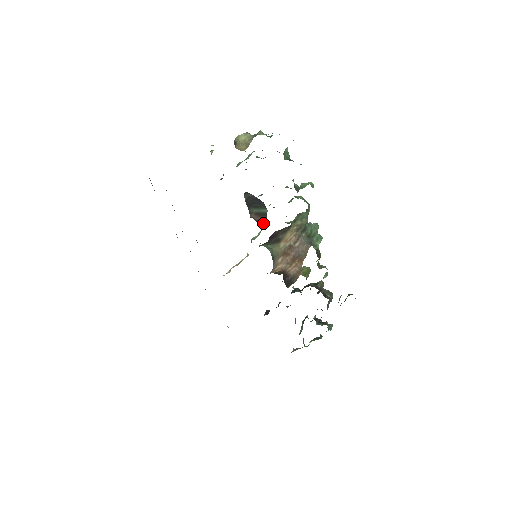
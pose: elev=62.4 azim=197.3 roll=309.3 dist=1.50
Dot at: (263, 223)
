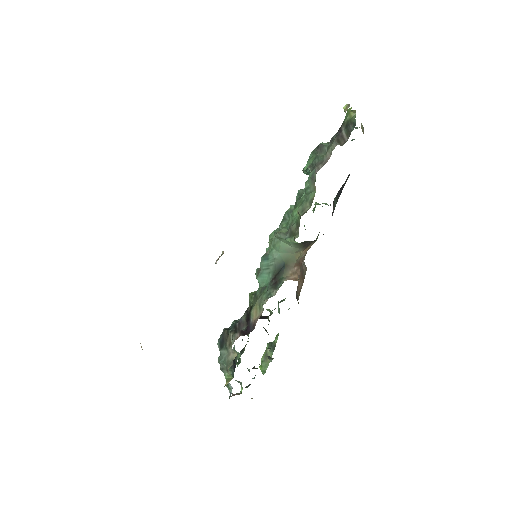
Dot at: occluded
